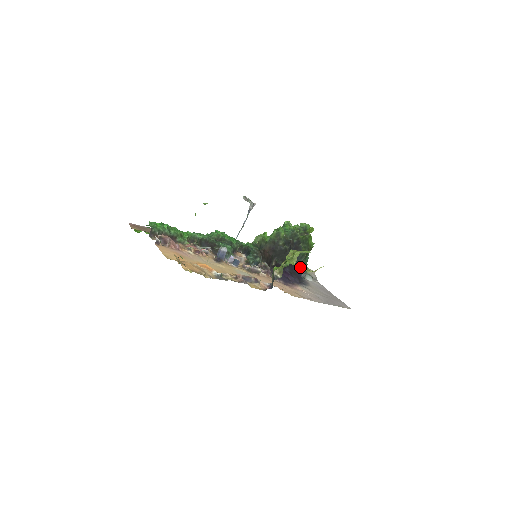
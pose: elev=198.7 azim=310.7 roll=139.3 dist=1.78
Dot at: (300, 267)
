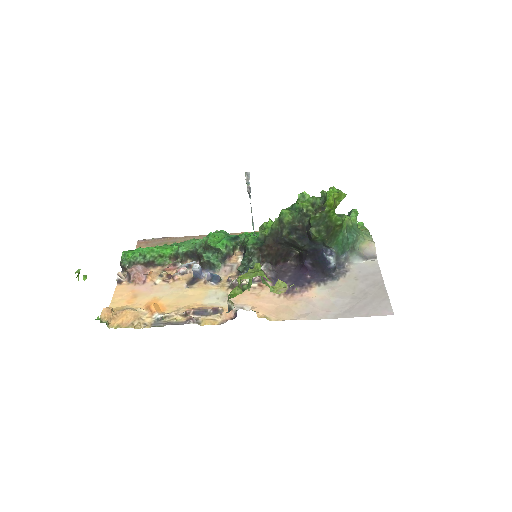
Dot at: (326, 254)
